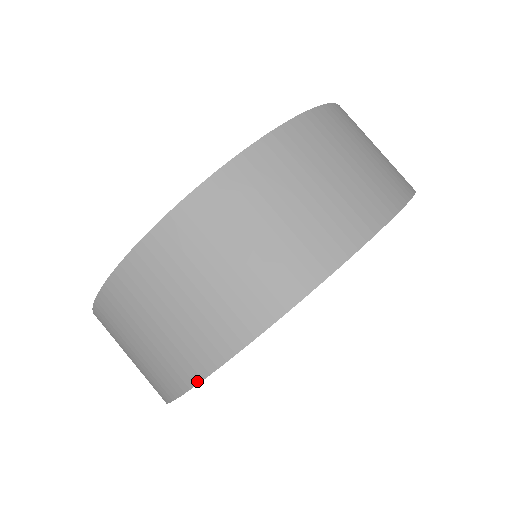
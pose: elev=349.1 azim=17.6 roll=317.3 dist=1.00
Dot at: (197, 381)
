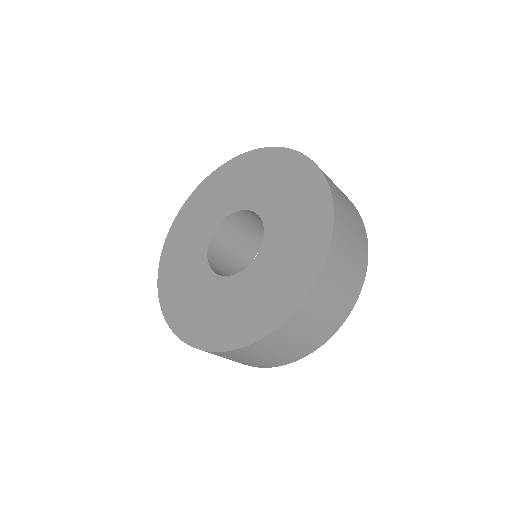
Dot at: occluded
